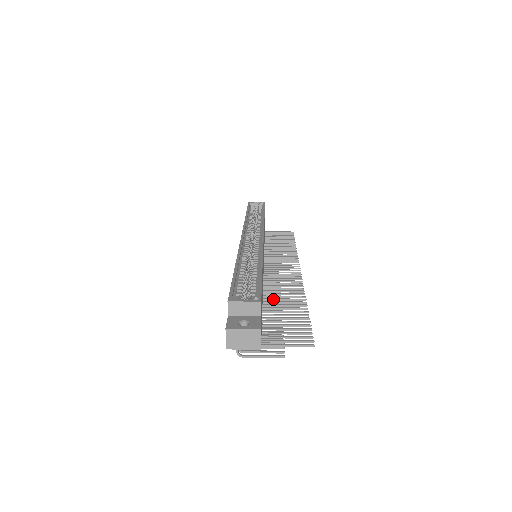
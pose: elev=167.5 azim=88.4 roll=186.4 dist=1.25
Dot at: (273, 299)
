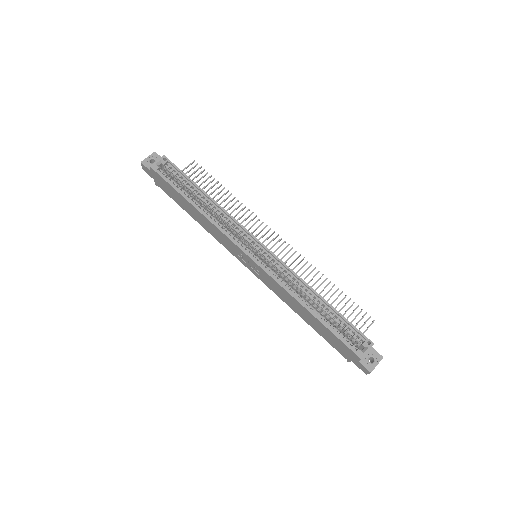
Dot at: occluded
